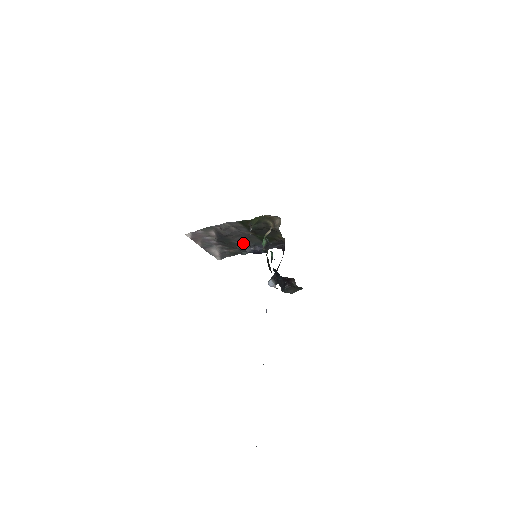
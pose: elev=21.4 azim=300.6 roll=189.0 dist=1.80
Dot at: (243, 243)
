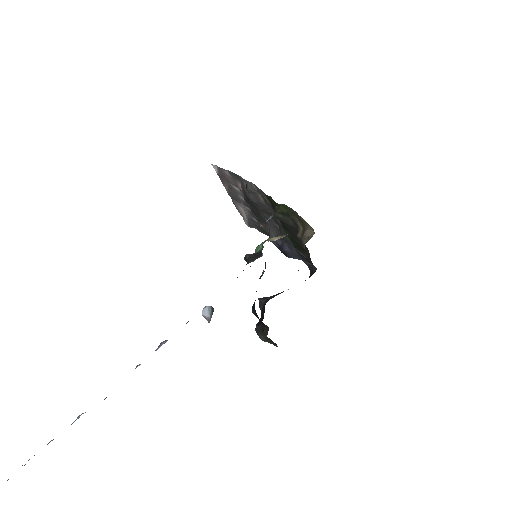
Dot at: (272, 226)
